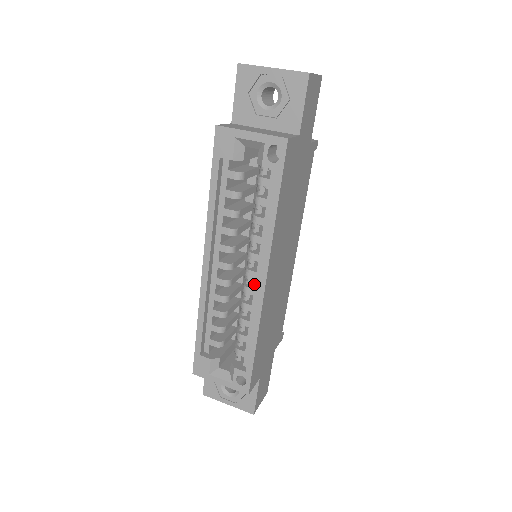
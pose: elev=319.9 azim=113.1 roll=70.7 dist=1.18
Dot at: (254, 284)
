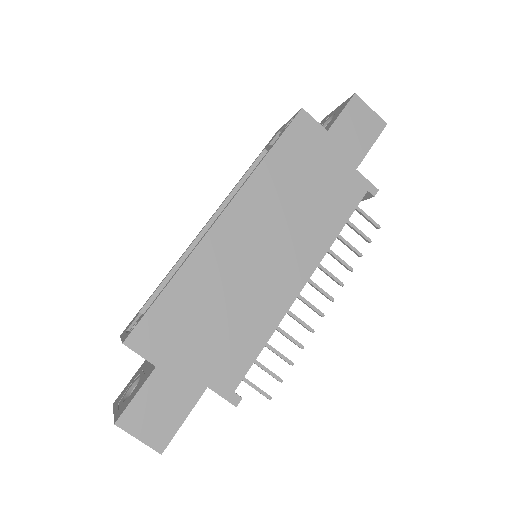
Dot at: occluded
